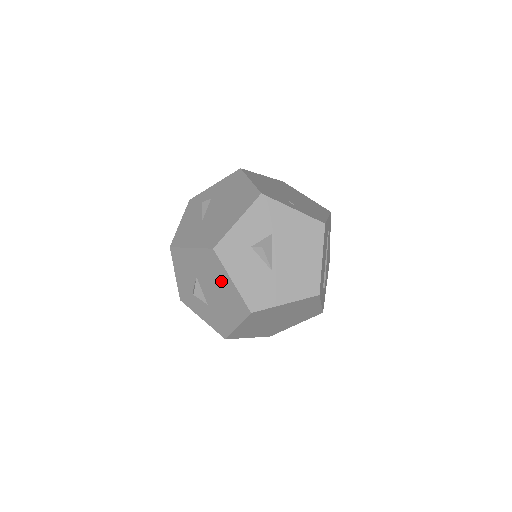
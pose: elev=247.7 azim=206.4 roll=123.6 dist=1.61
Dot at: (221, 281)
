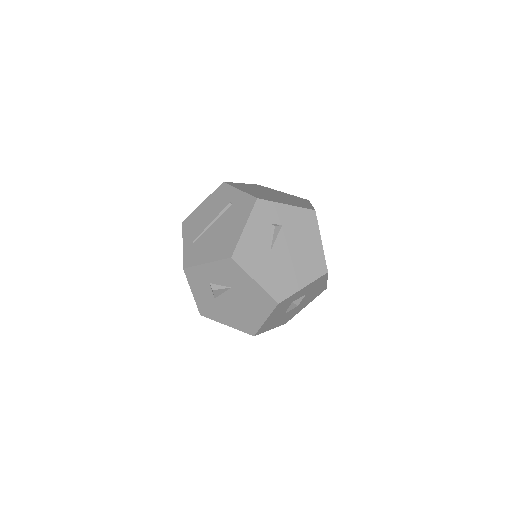
Dot at: (254, 311)
